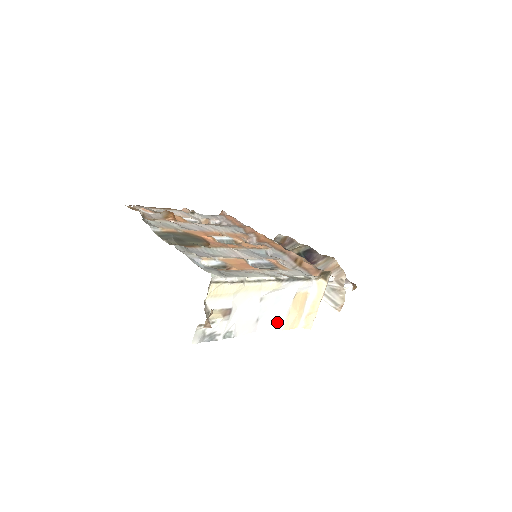
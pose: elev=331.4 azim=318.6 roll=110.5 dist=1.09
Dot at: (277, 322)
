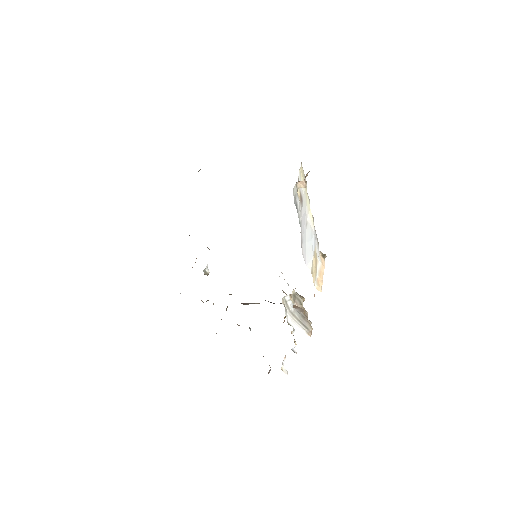
Dot at: (308, 261)
